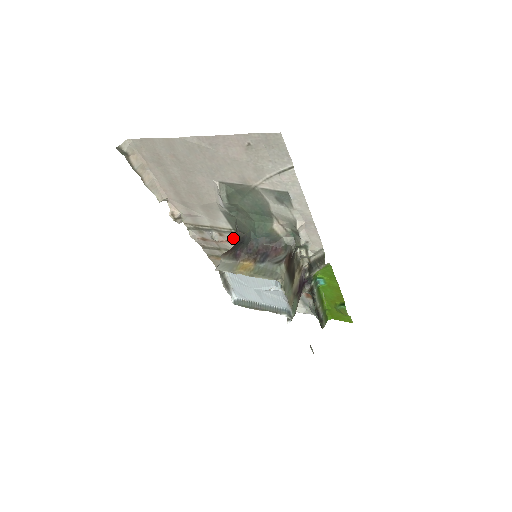
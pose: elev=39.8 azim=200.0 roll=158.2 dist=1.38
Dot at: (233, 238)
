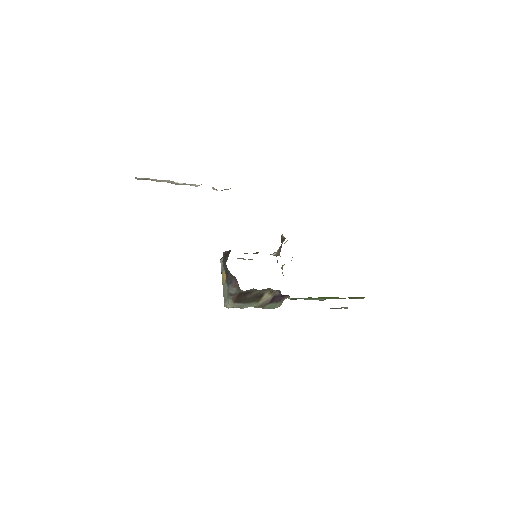
Dot at: occluded
